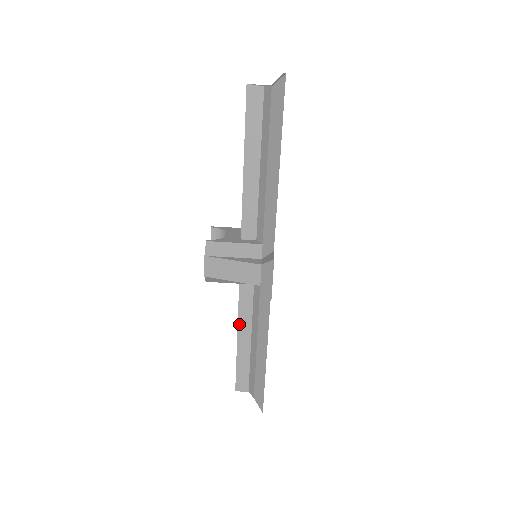
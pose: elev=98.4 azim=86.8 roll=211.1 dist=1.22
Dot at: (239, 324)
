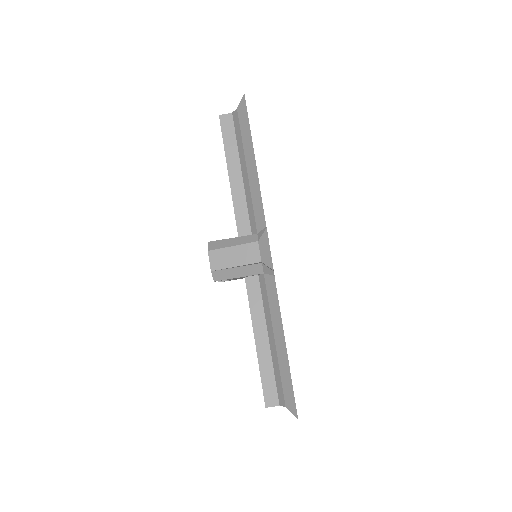
Dot at: (254, 325)
